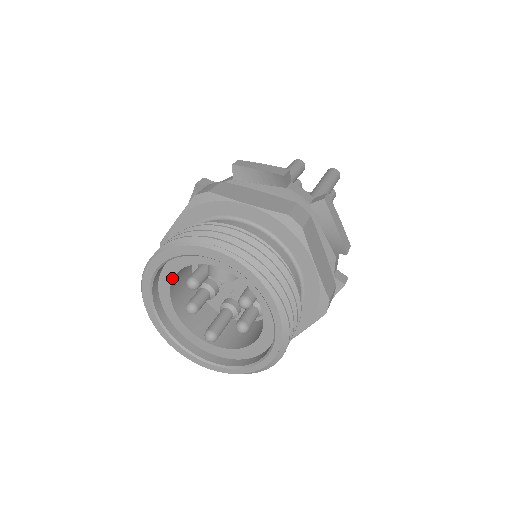
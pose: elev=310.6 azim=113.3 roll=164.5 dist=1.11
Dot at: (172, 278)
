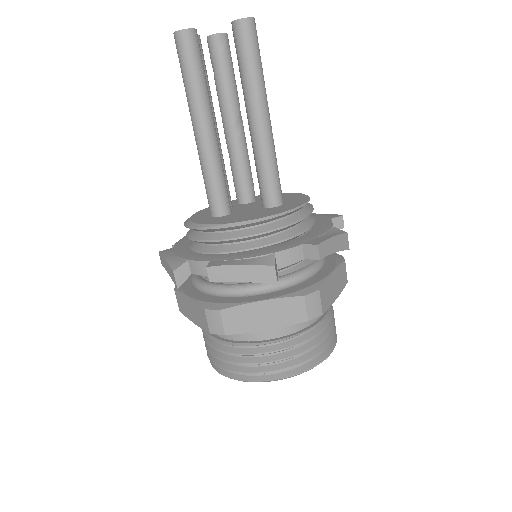
Dot at: occluded
